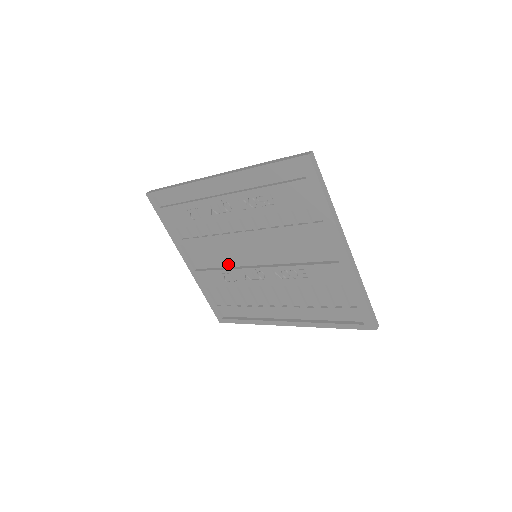
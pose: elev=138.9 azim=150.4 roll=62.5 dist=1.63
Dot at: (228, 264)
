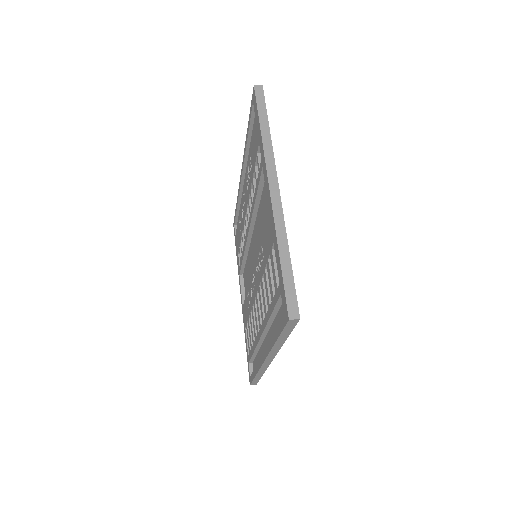
Dot at: occluded
